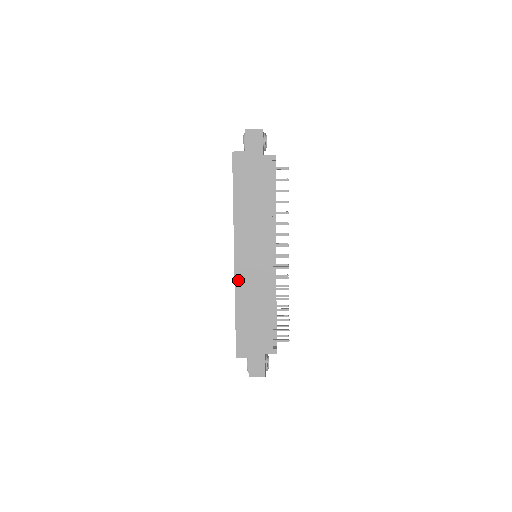
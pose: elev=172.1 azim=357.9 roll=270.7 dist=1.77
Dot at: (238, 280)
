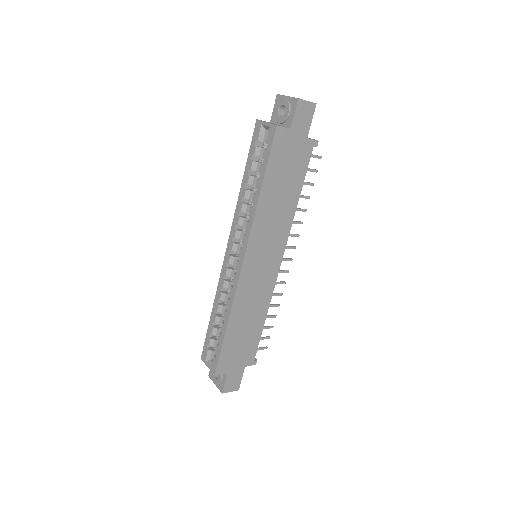
Dot at: (240, 289)
